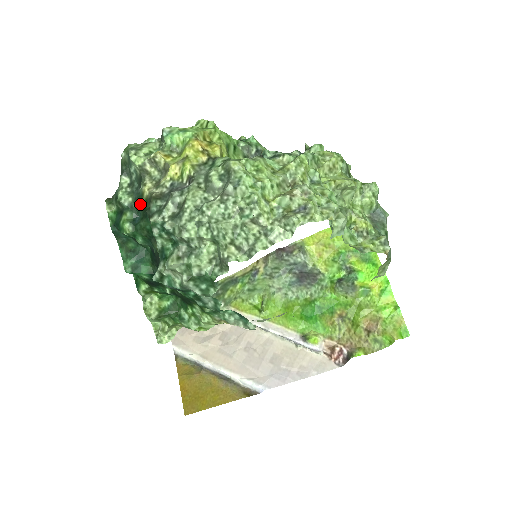
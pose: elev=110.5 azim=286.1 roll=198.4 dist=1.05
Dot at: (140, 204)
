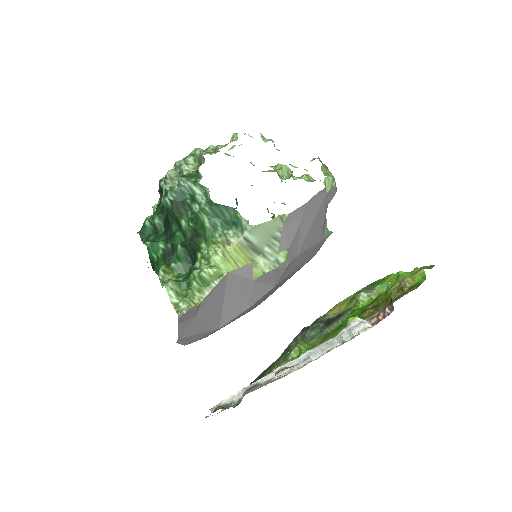
Dot at: (157, 208)
